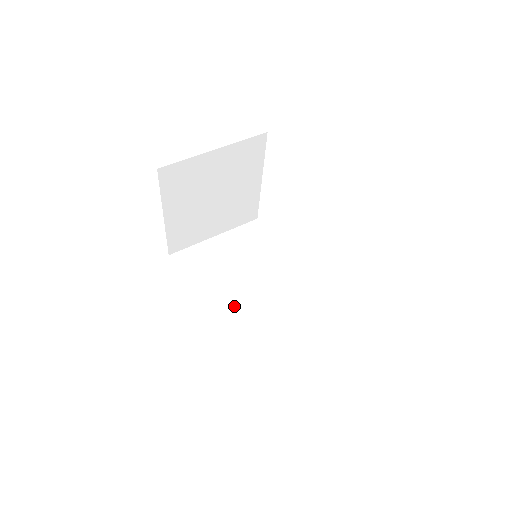
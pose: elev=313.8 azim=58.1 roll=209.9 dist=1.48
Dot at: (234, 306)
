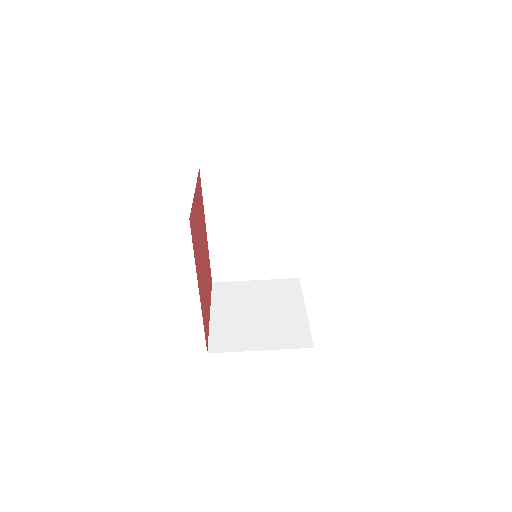
Dot at: (233, 234)
